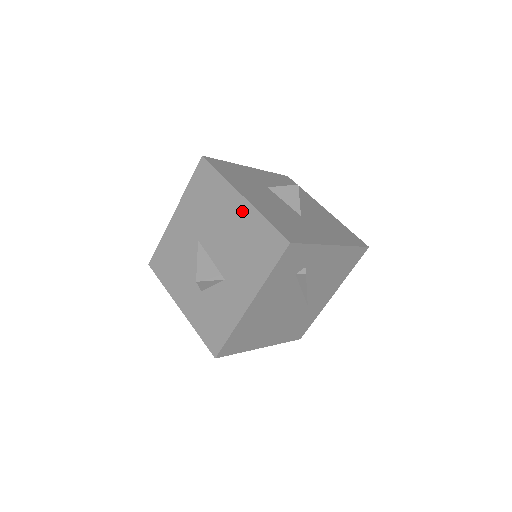
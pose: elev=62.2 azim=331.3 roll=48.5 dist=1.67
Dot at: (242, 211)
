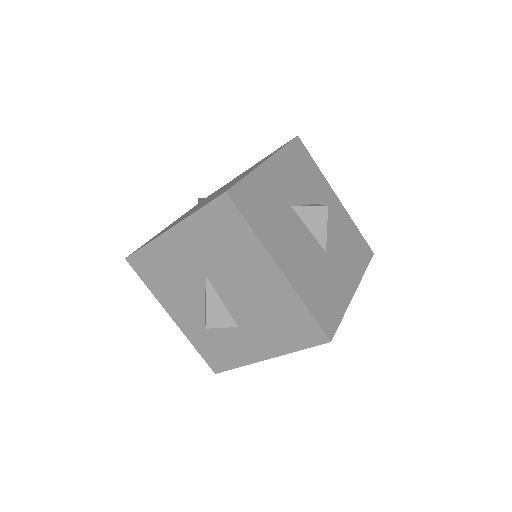
Dot at: (276, 284)
